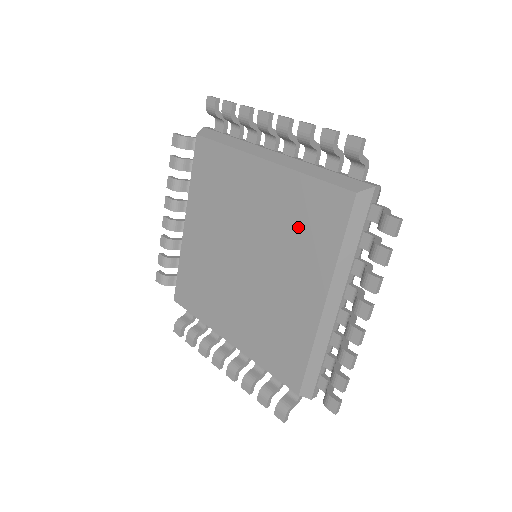
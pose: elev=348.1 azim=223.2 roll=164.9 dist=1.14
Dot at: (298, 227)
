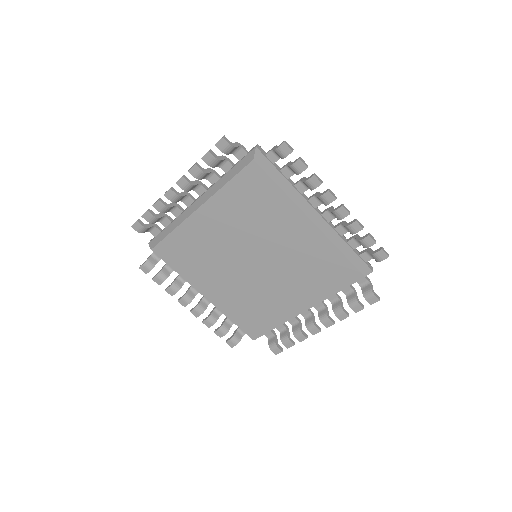
Dot at: (312, 270)
